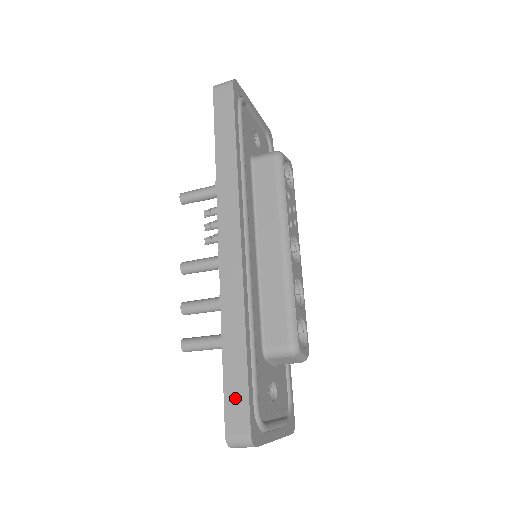
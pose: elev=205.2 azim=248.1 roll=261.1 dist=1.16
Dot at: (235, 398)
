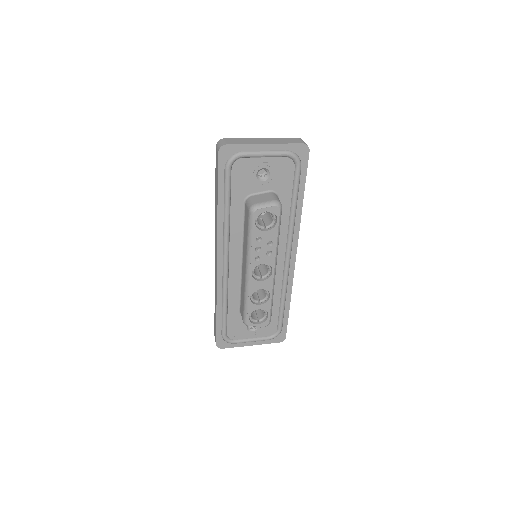
Dot at: (215, 327)
